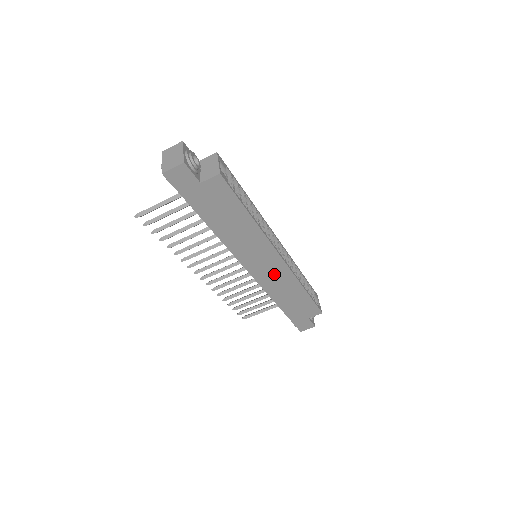
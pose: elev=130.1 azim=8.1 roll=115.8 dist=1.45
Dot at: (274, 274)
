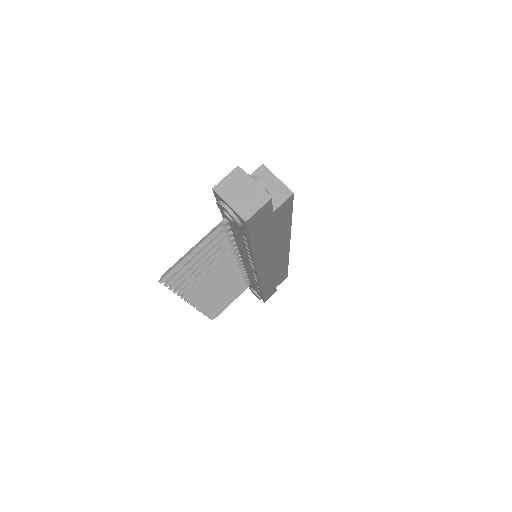
Dot at: (275, 266)
